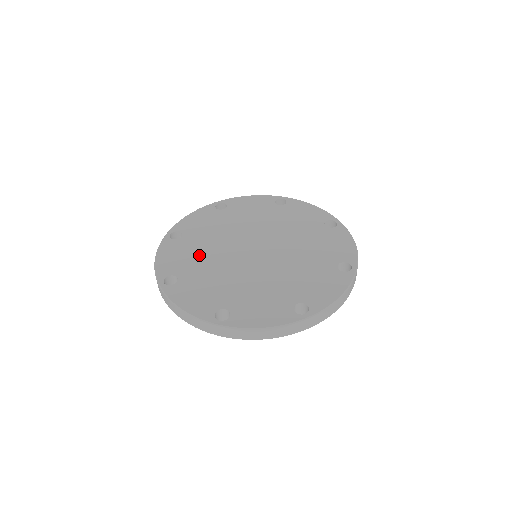
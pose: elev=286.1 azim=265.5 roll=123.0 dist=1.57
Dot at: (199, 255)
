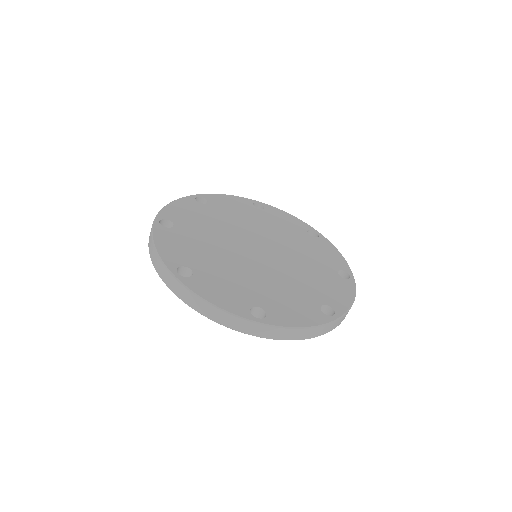
Dot at: (207, 223)
